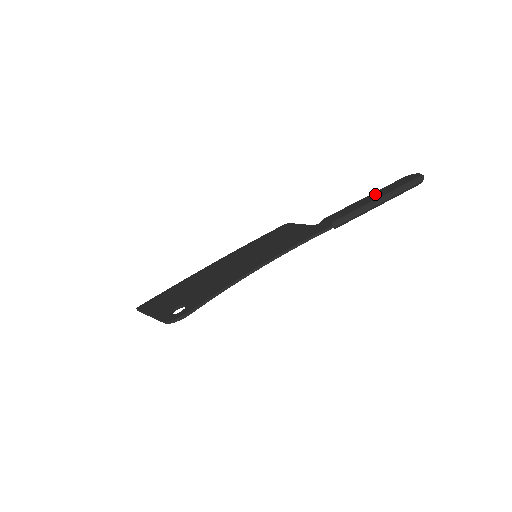
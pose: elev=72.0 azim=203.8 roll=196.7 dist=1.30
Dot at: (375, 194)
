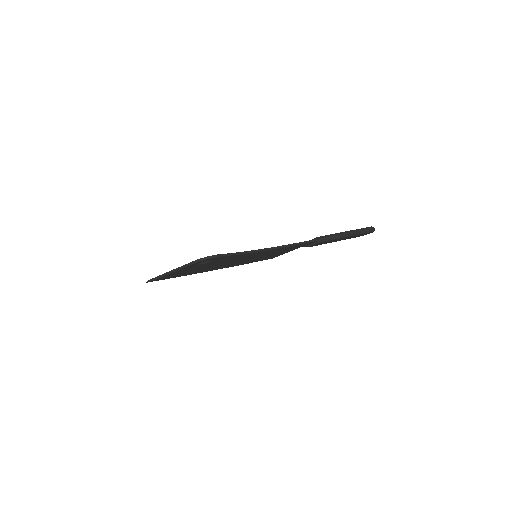
Dot at: occluded
